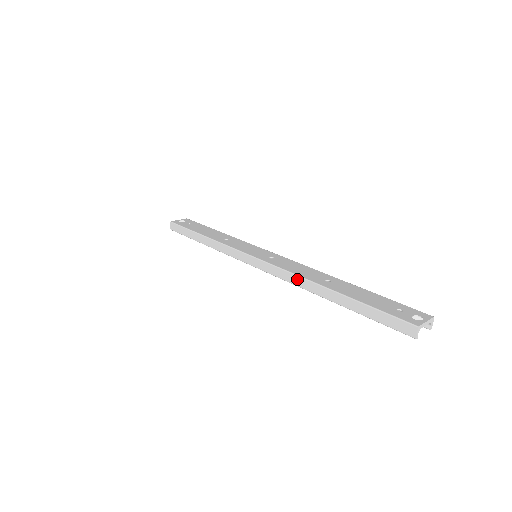
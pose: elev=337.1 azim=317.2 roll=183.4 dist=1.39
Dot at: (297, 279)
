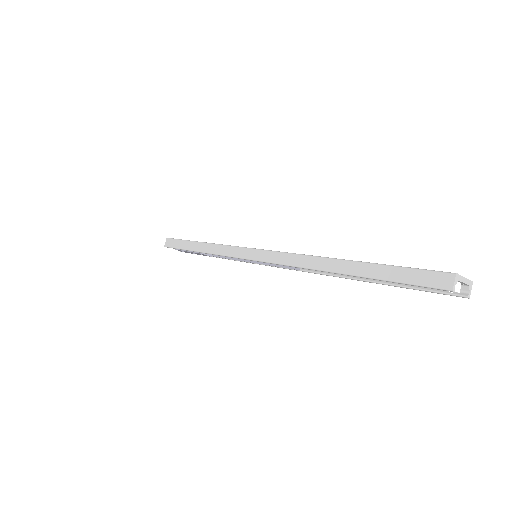
Dot at: (303, 259)
